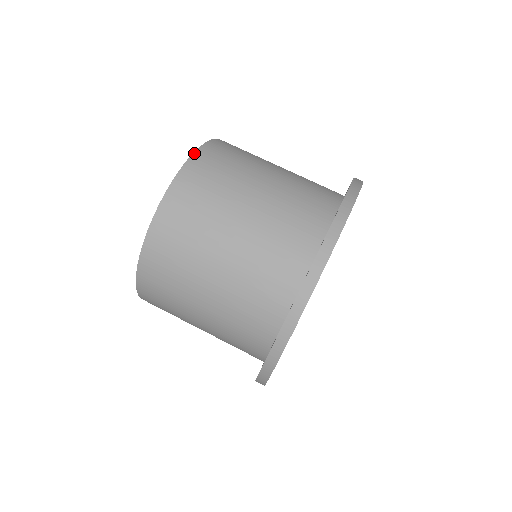
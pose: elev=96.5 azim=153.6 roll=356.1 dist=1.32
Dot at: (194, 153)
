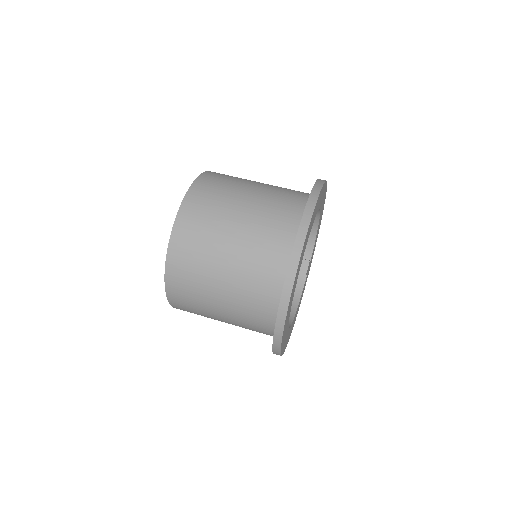
Dot at: (186, 194)
